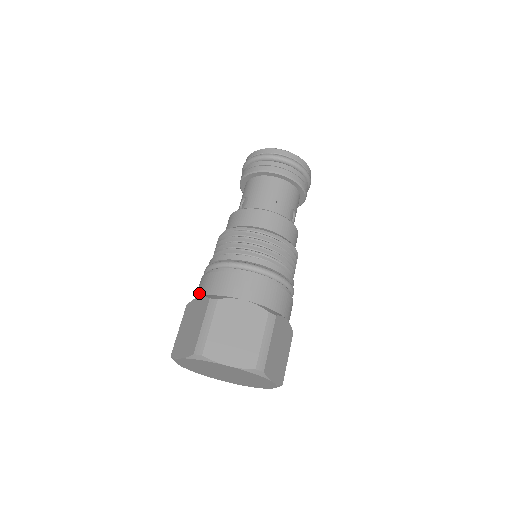
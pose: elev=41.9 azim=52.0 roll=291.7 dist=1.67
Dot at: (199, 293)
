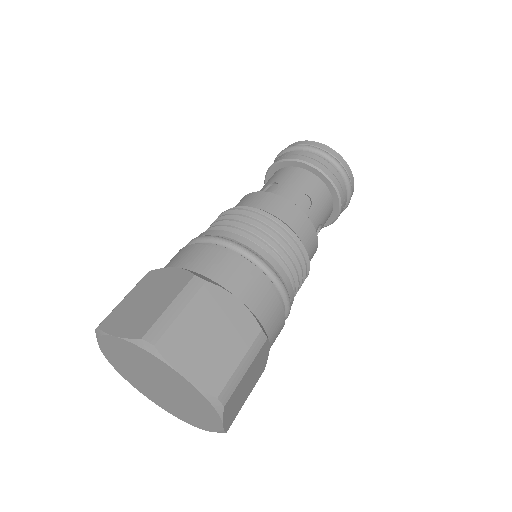
Dot at: (176, 263)
